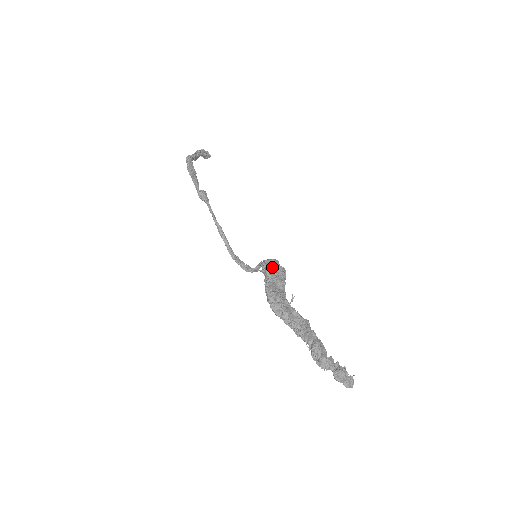
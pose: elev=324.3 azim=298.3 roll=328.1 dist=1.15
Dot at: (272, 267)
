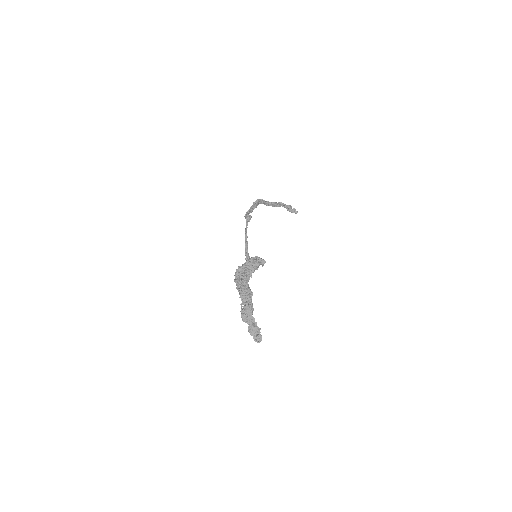
Dot at: (253, 259)
